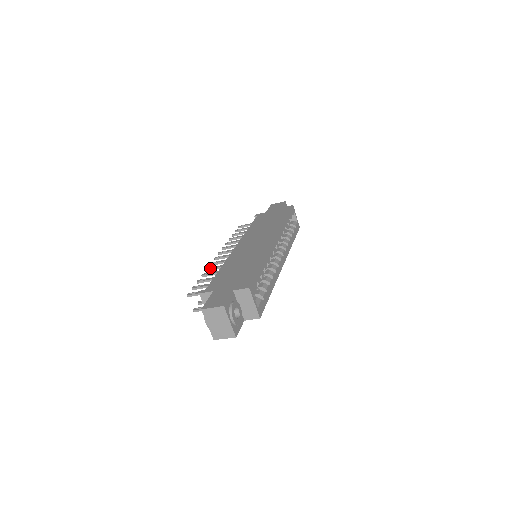
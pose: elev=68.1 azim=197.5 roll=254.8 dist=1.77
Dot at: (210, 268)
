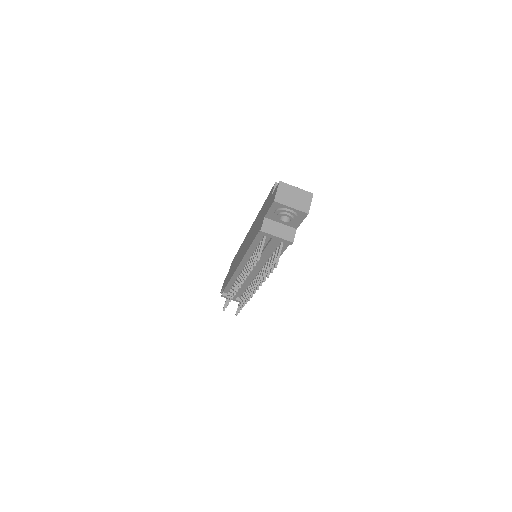
Dot at: (245, 277)
